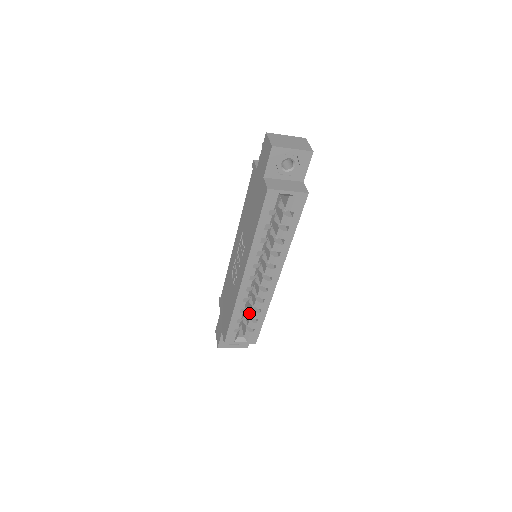
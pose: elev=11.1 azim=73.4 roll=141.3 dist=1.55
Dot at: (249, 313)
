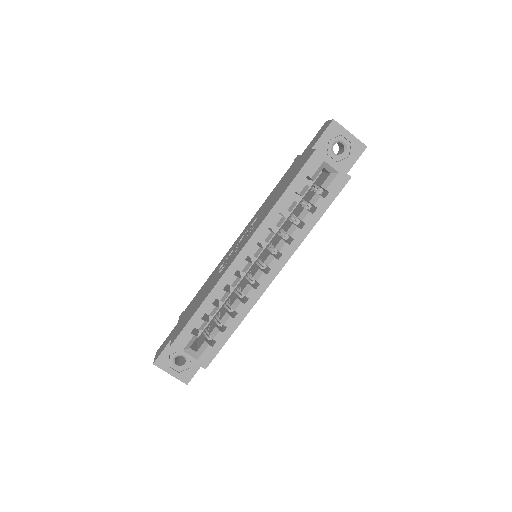
Dot at: (218, 320)
